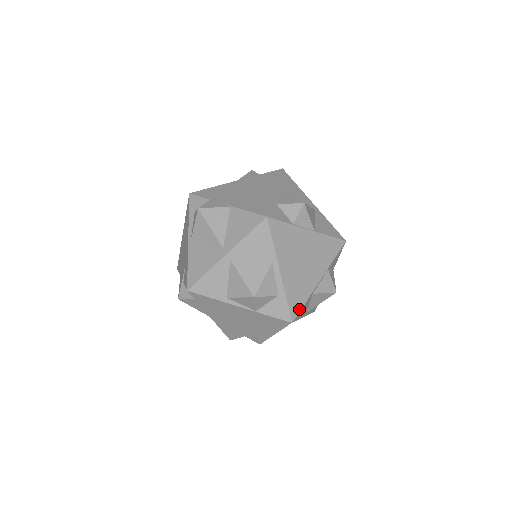
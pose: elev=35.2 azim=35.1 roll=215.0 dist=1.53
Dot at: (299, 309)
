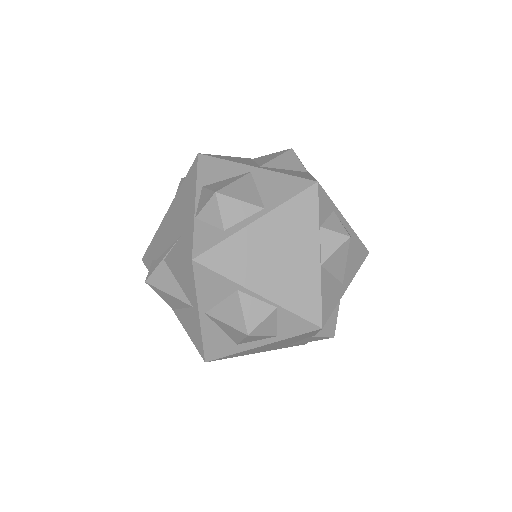
Dot at: (213, 267)
